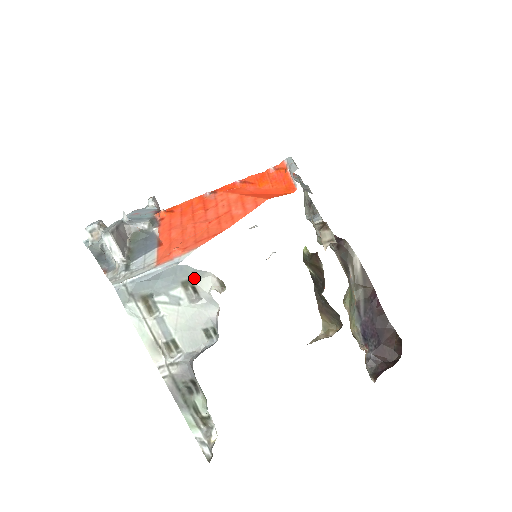
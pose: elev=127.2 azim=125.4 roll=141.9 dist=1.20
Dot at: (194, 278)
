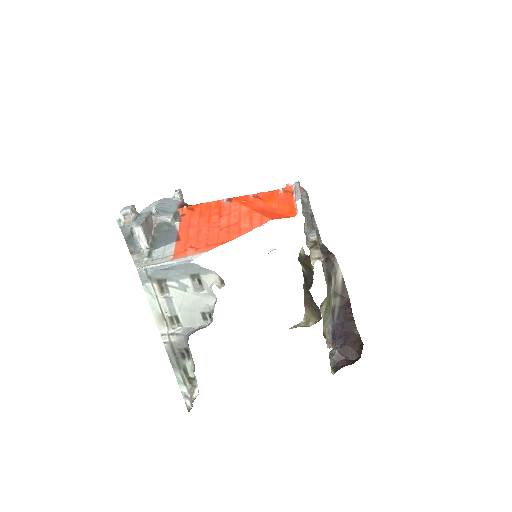
Dot at: (201, 273)
